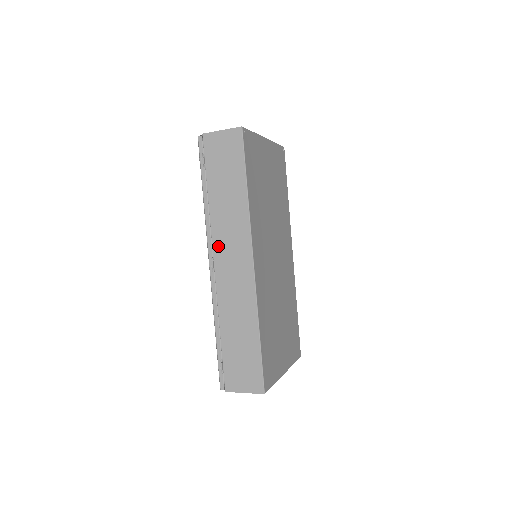
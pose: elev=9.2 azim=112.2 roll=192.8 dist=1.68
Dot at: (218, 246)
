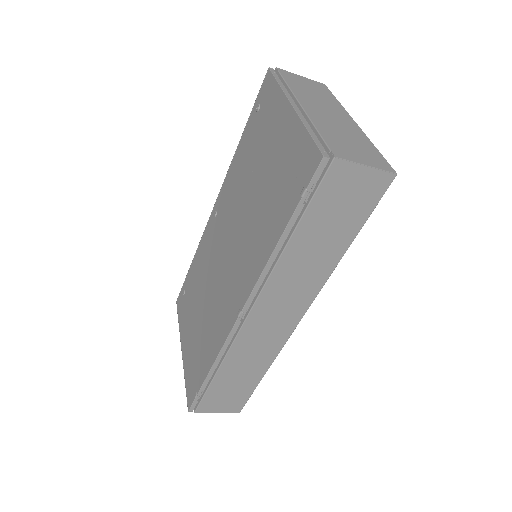
Dot at: (266, 300)
